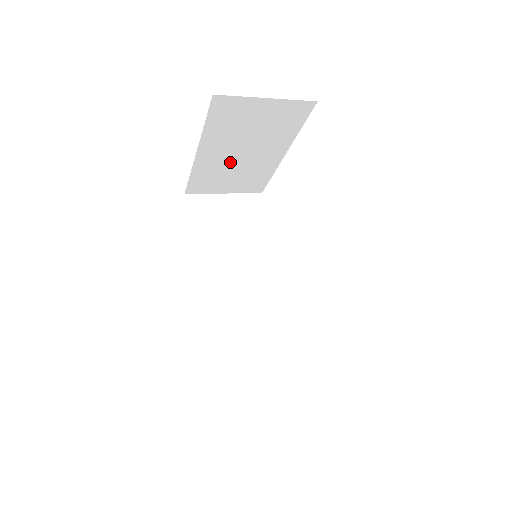
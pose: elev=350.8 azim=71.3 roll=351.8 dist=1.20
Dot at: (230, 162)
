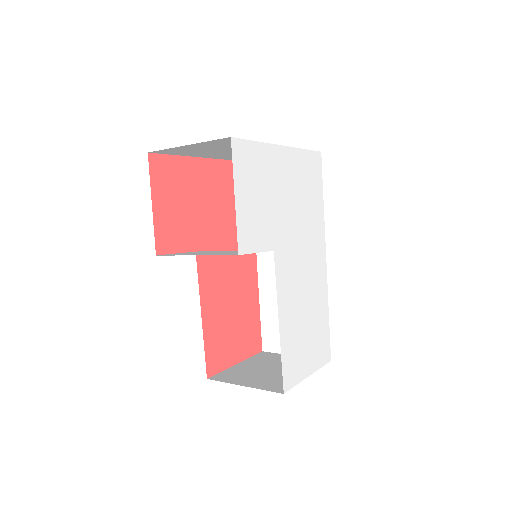
Dot at: occluded
